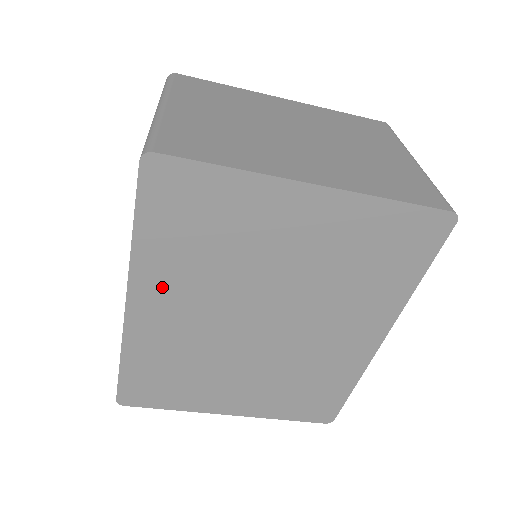
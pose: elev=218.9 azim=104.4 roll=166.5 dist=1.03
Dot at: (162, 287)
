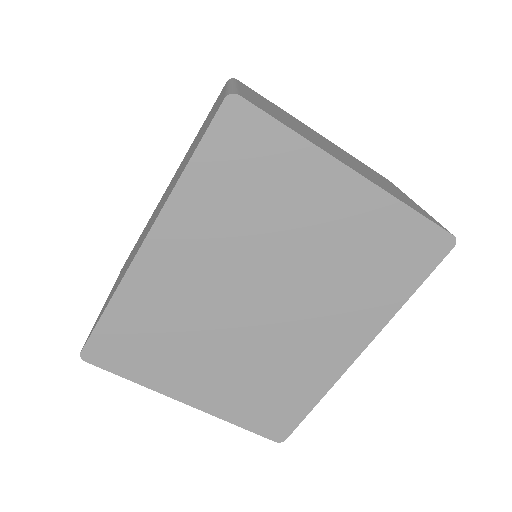
Dot at: (187, 231)
